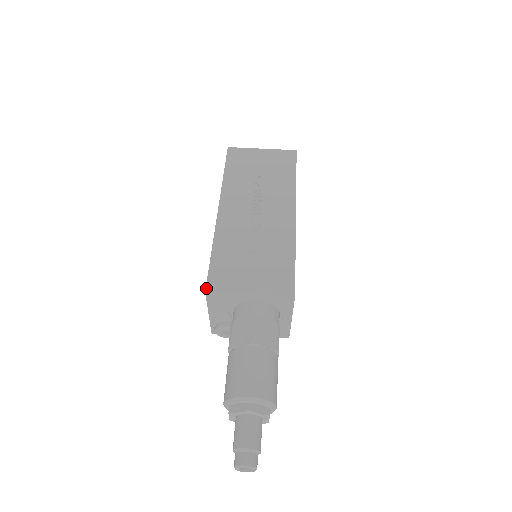
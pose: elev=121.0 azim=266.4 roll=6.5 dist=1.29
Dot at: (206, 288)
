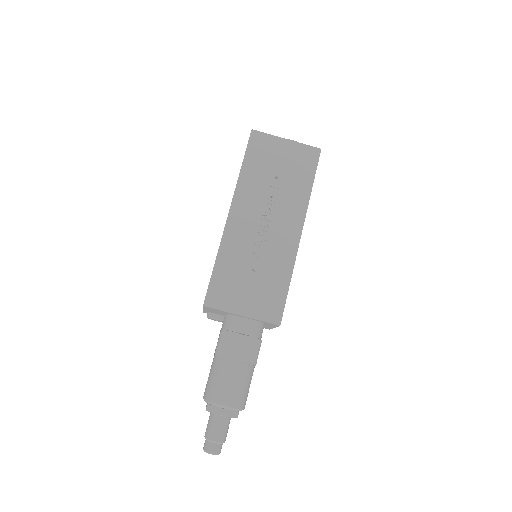
Dot at: (204, 302)
